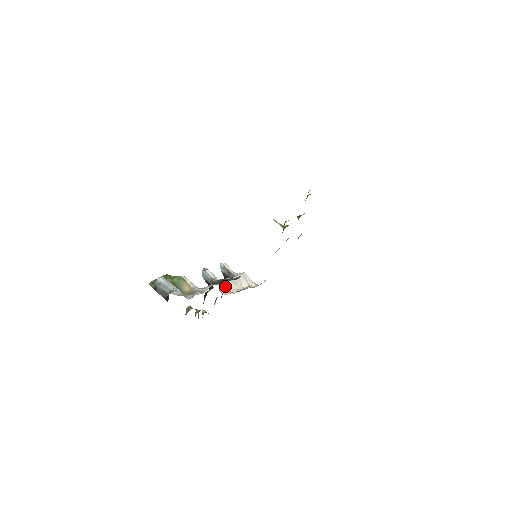
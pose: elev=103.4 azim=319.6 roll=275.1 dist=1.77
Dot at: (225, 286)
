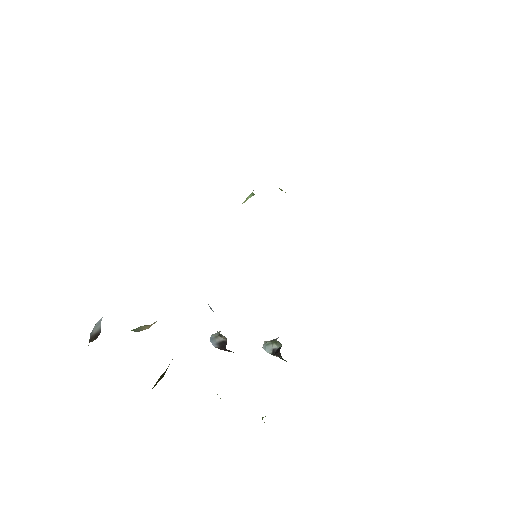
Dot at: occluded
